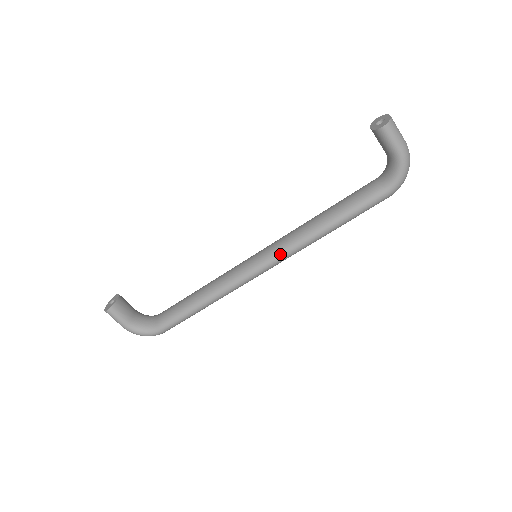
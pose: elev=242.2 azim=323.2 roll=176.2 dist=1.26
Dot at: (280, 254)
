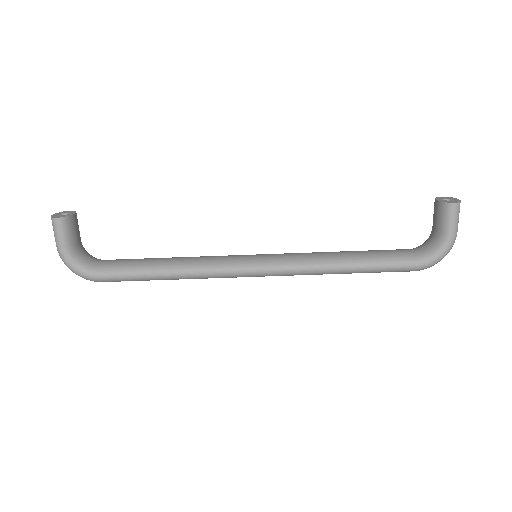
Dot at: (286, 266)
